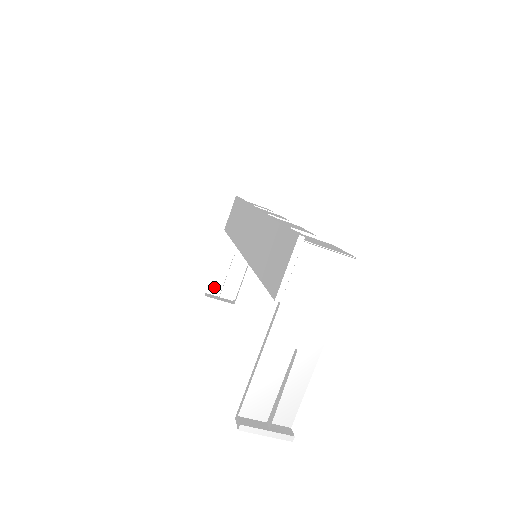
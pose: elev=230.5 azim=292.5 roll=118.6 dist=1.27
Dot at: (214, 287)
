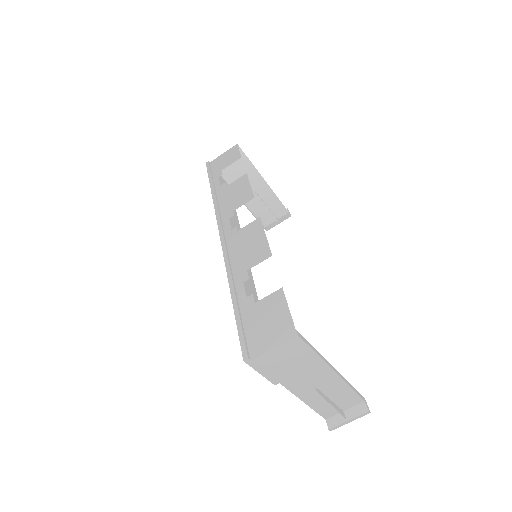
Dot at: (266, 220)
